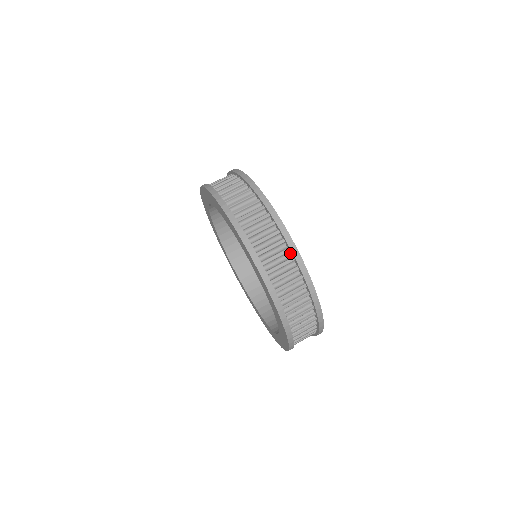
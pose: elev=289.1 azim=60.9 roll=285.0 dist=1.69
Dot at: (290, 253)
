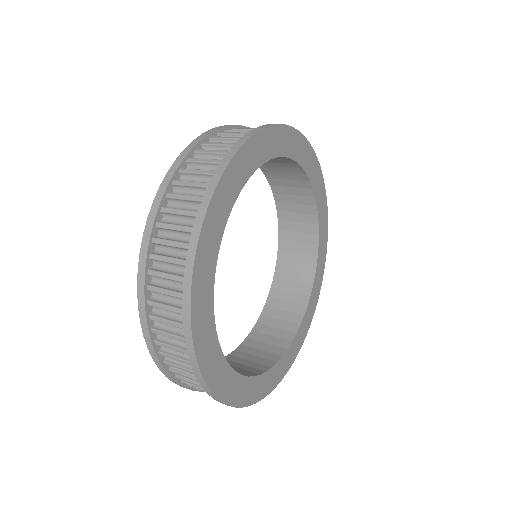
Dot at: occluded
